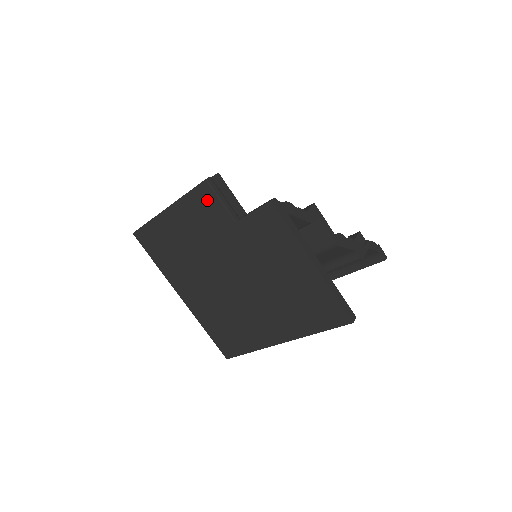
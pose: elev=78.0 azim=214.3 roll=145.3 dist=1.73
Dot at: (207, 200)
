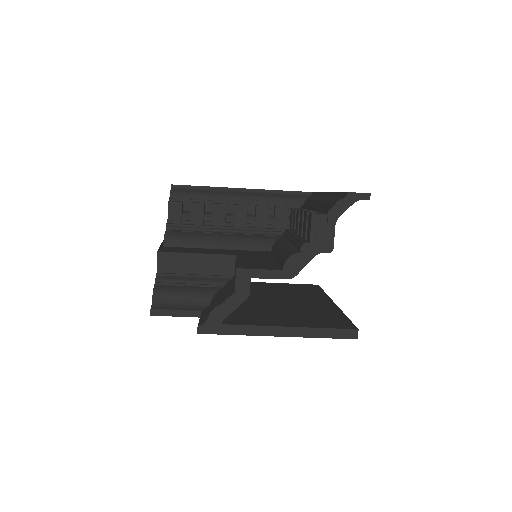
Dot at: occluded
